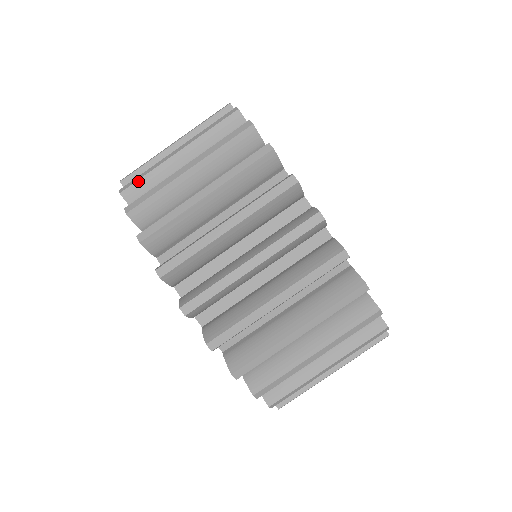
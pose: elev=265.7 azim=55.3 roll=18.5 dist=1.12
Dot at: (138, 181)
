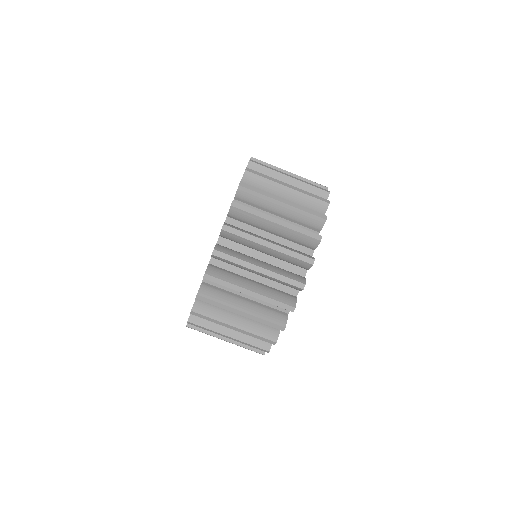
Dot at: (263, 162)
